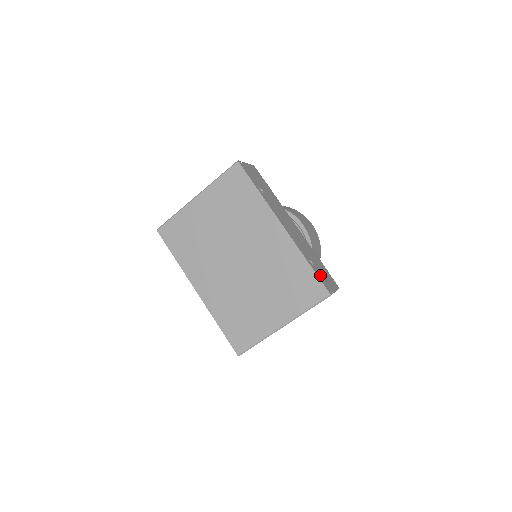
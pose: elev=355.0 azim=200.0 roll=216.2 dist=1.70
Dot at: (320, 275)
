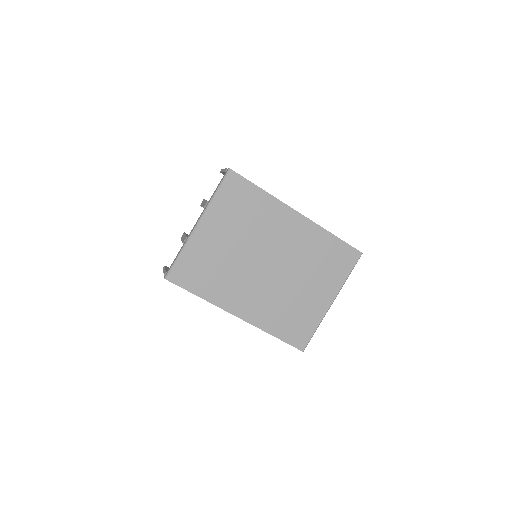
Dot at: occluded
